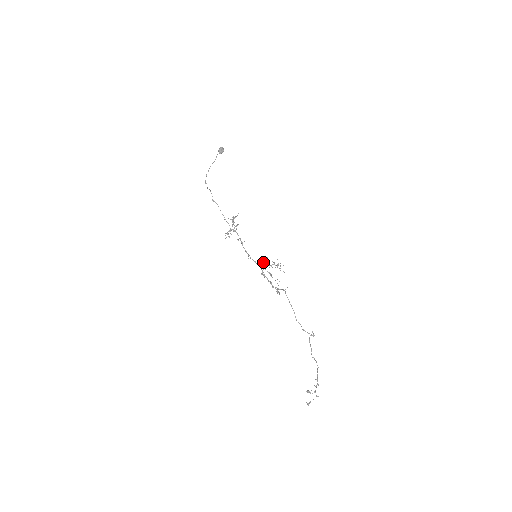
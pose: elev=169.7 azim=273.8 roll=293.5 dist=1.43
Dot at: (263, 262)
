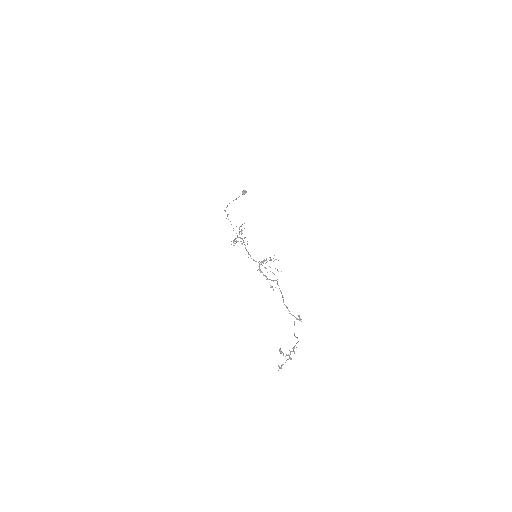
Dot at: occluded
